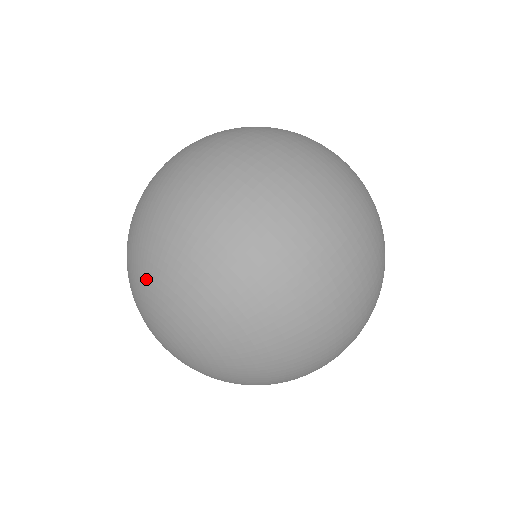
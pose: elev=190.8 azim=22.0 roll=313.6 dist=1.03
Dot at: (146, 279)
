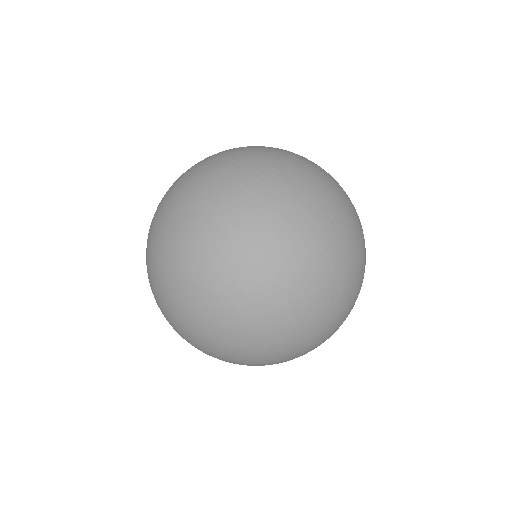
Dot at: (164, 262)
